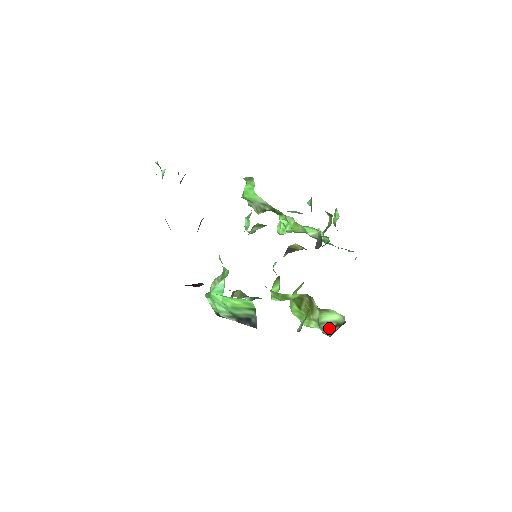
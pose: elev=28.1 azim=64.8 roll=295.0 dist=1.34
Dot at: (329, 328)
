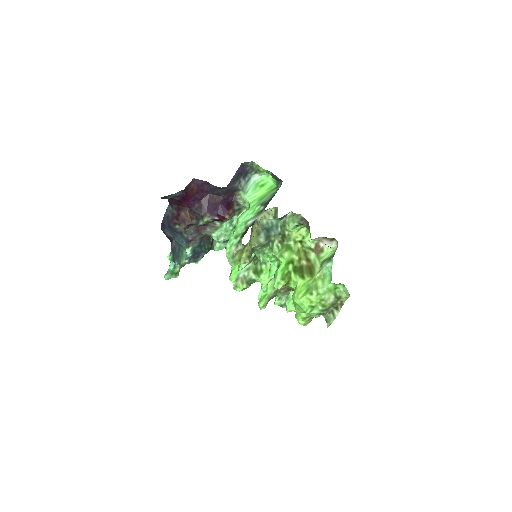
Dot at: (331, 257)
